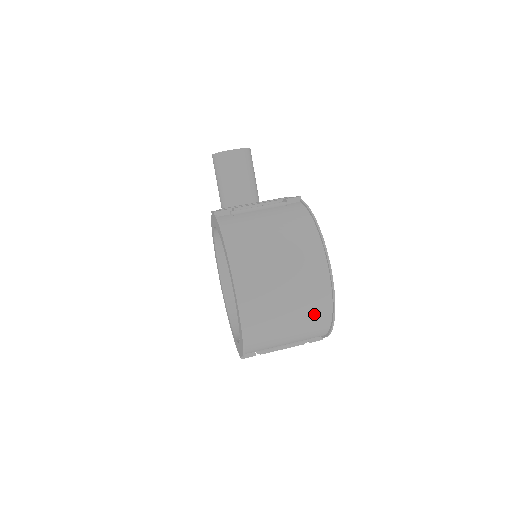
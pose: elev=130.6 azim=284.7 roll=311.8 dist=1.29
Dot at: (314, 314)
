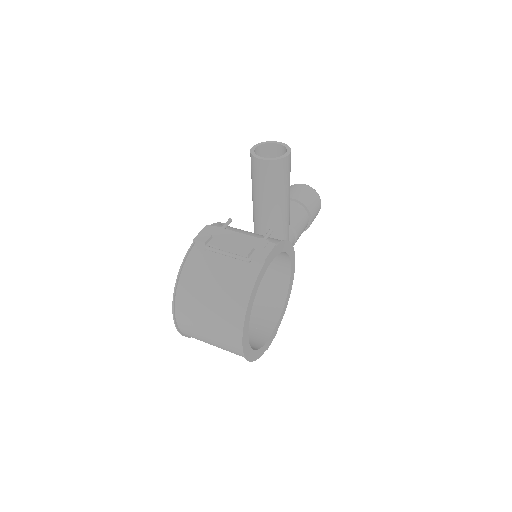
Dot at: (232, 352)
